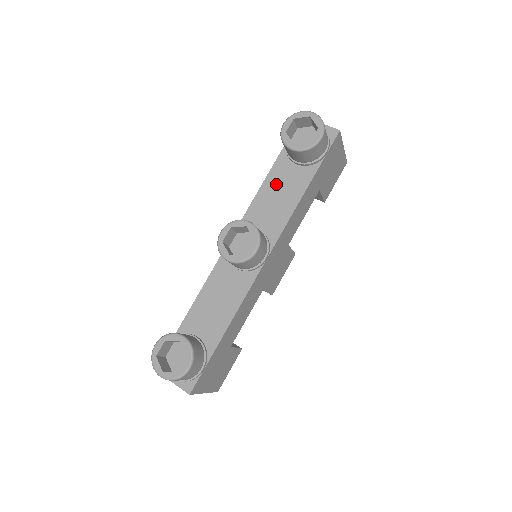
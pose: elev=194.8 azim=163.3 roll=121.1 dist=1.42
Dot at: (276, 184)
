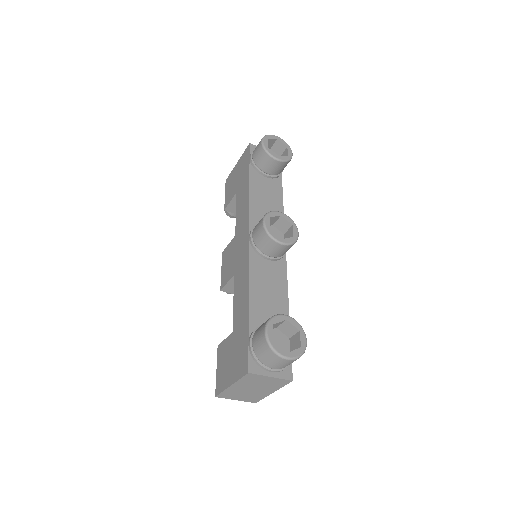
Dot at: (260, 191)
